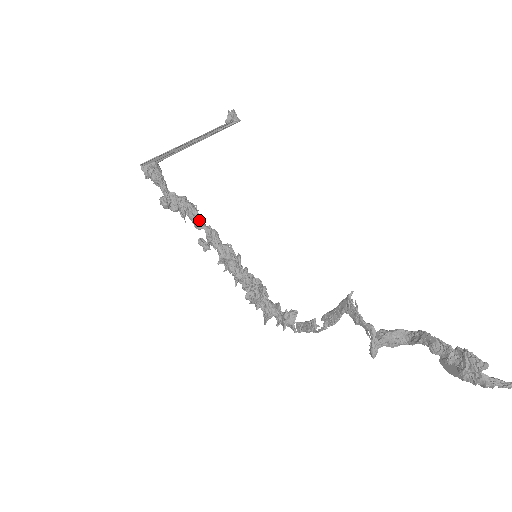
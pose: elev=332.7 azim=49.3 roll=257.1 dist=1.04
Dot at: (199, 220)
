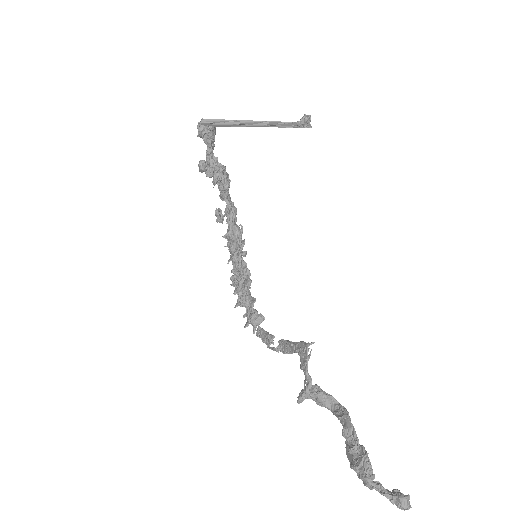
Dot at: (227, 192)
